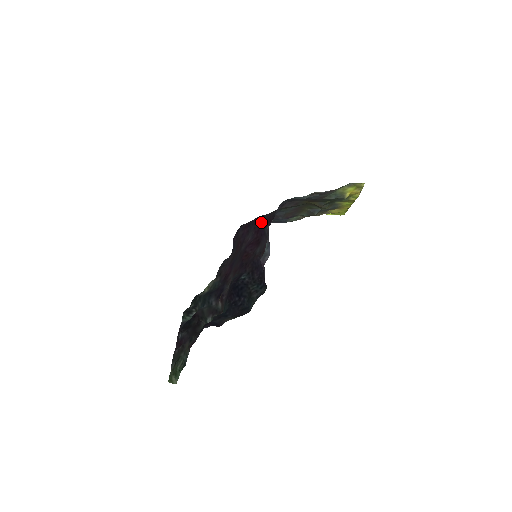
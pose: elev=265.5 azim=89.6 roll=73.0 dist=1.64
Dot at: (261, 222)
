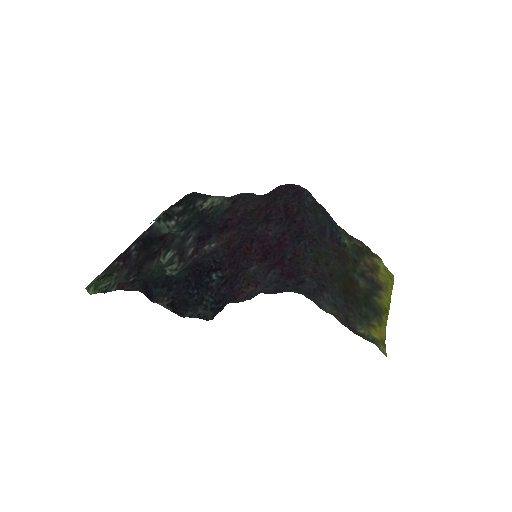
Dot at: (291, 241)
